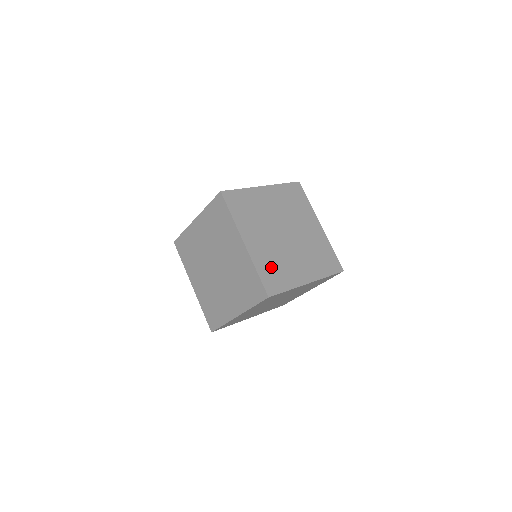
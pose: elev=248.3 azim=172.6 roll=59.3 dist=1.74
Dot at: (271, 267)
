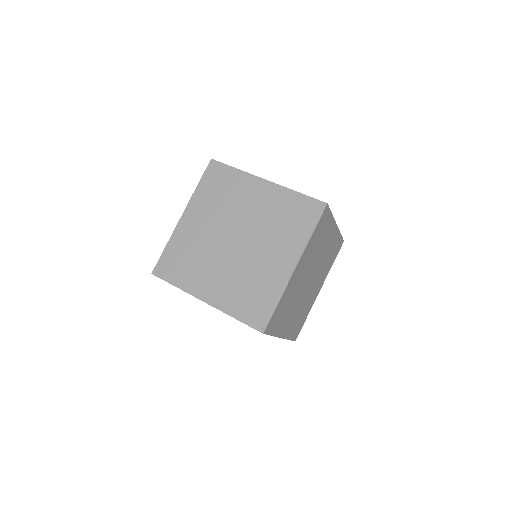
Dot at: (245, 297)
